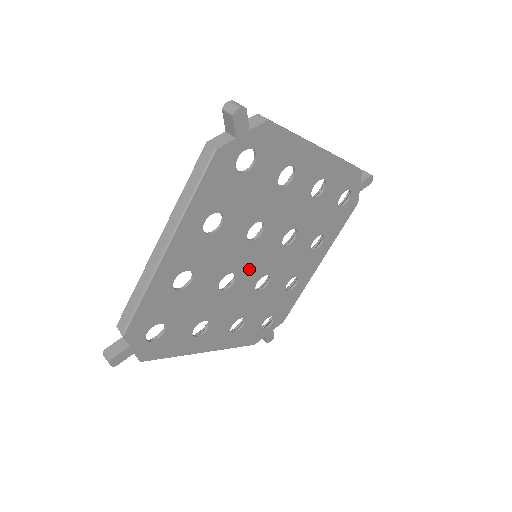
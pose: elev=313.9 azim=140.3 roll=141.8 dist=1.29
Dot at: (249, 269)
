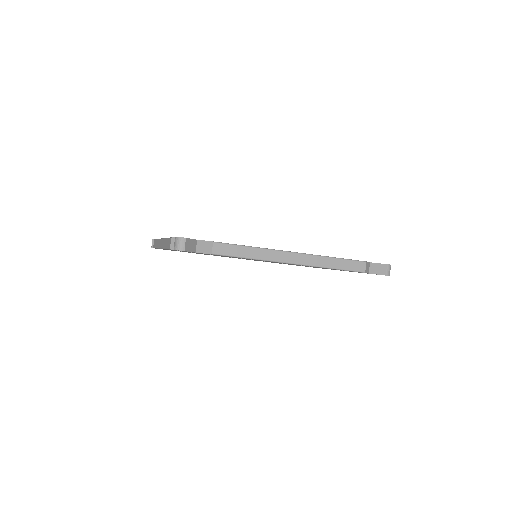
Dot at: (248, 259)
